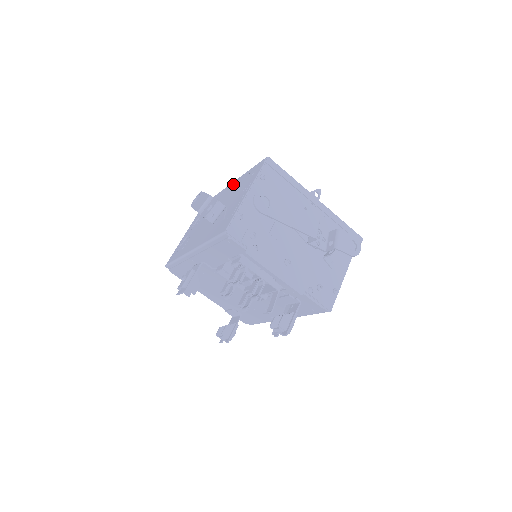
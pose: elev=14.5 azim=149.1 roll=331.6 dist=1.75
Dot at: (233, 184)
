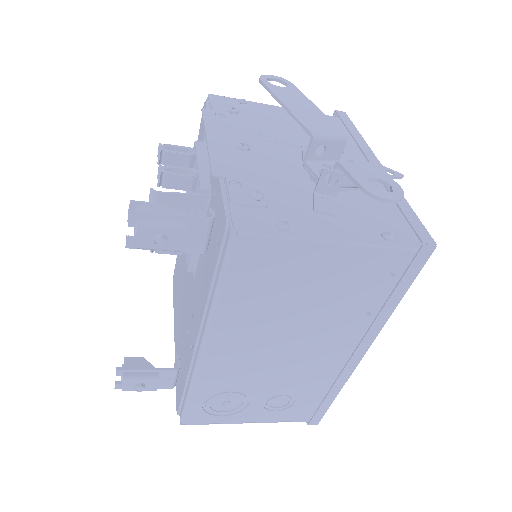
Dot at: occluded
